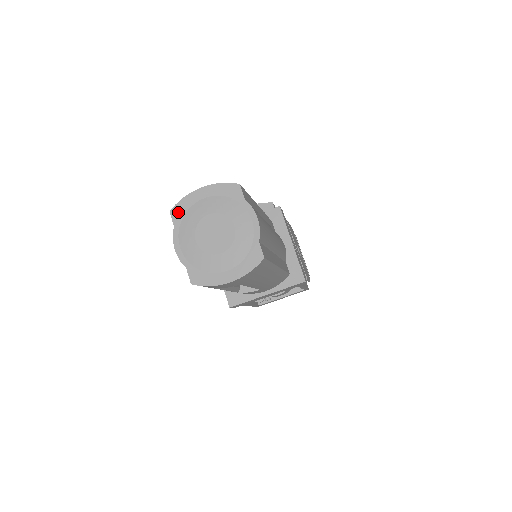
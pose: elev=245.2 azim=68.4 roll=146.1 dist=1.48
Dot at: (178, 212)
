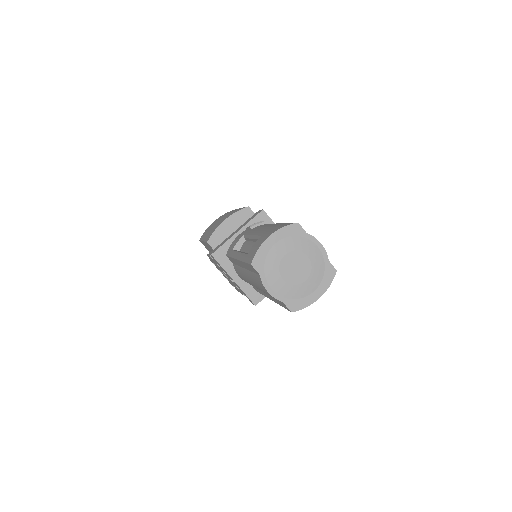
Dot at: (258, 262)
